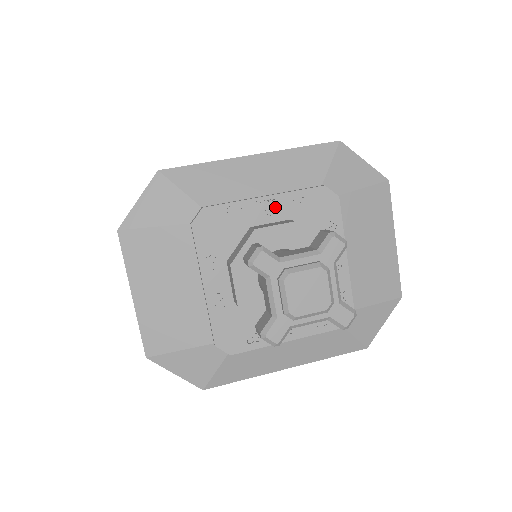
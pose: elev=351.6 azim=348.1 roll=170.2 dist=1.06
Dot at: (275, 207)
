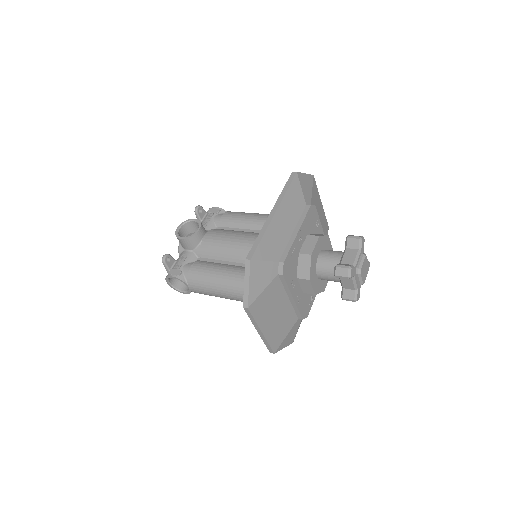
Dot at: (301, 234)
